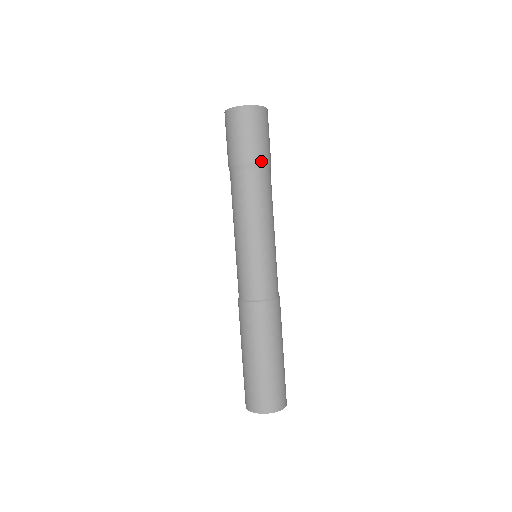
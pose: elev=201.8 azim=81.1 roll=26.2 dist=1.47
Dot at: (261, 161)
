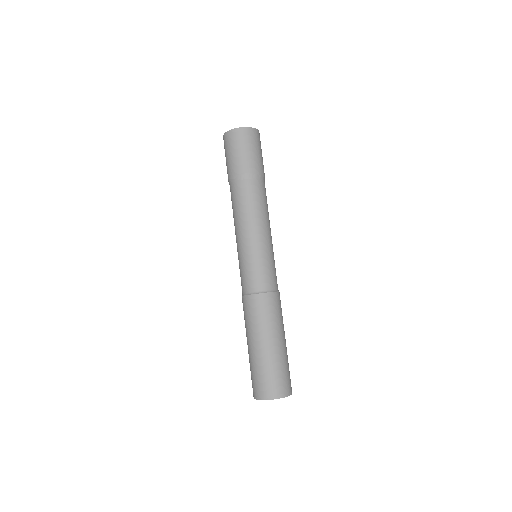
Dot at: (254, 172)
